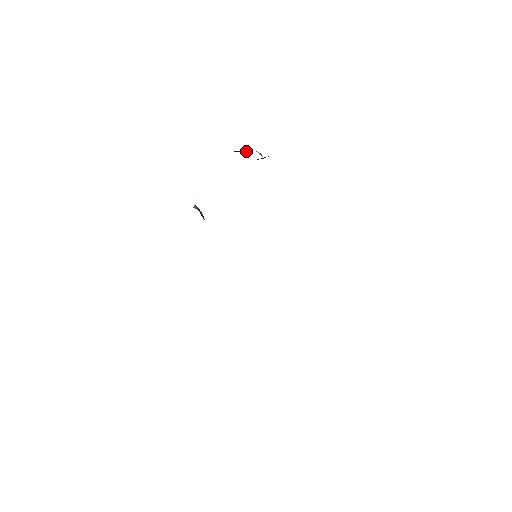
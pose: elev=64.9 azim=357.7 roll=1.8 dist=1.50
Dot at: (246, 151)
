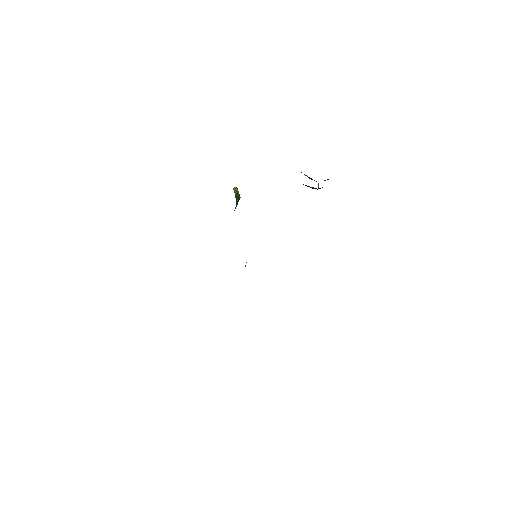
Dot at: (312, 179)
